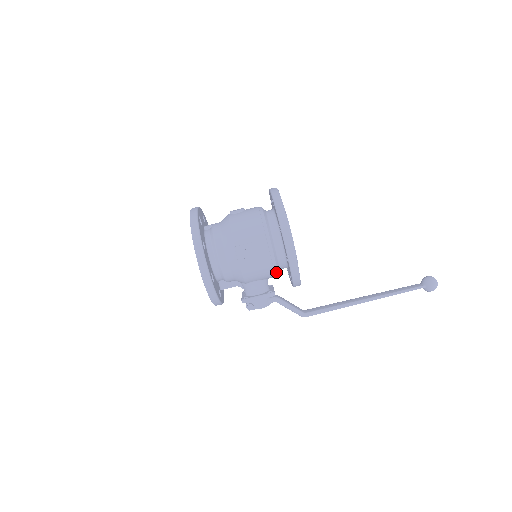
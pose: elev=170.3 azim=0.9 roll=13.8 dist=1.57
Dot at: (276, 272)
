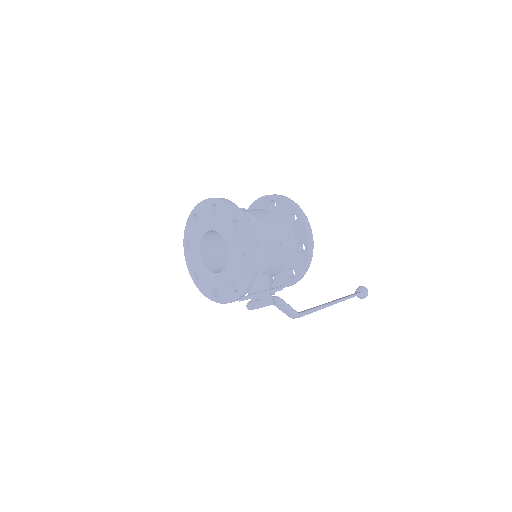
Dot at: (285, 265)
